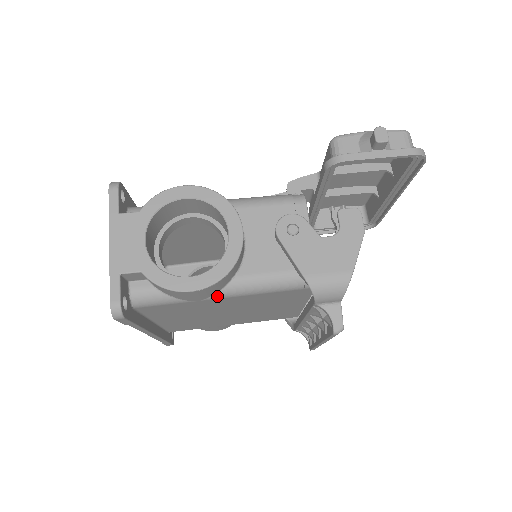
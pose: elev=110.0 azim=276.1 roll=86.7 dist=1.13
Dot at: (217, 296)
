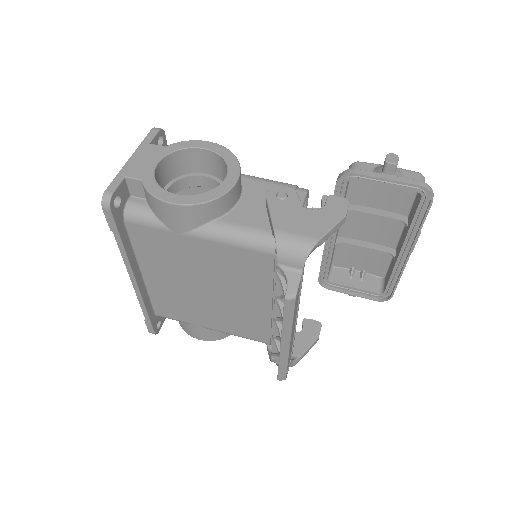
Dot at: (196, 233)
